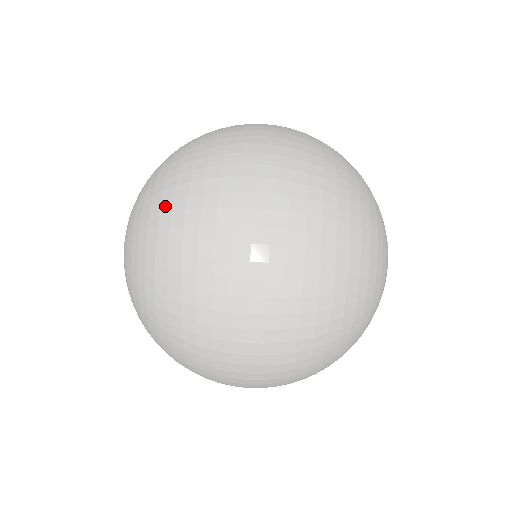
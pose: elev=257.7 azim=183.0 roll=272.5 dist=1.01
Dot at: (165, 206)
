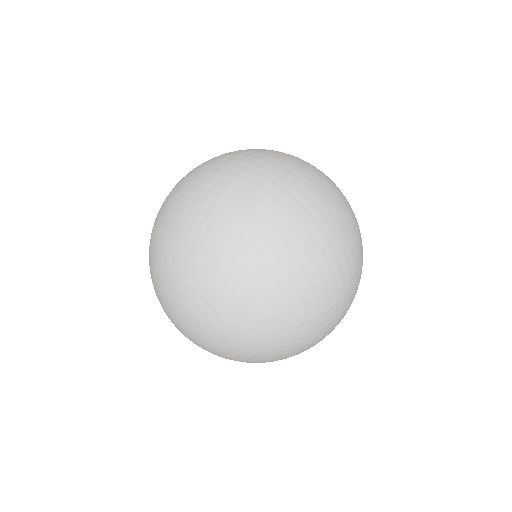
Dot at: (213, 216)
